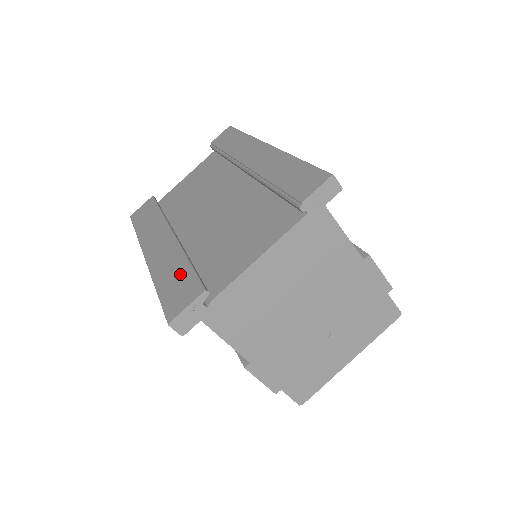
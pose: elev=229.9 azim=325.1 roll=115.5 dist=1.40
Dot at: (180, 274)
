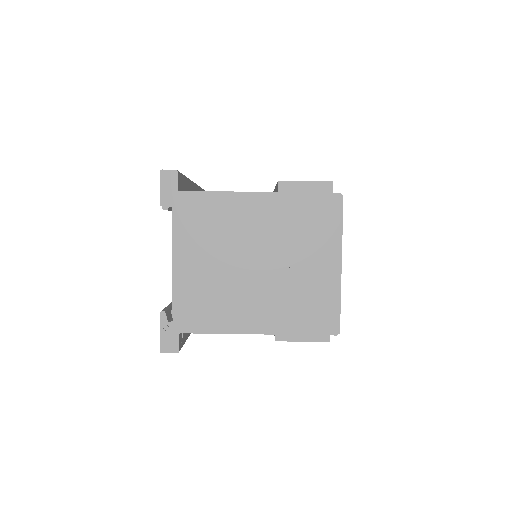
Dot at: occluded
